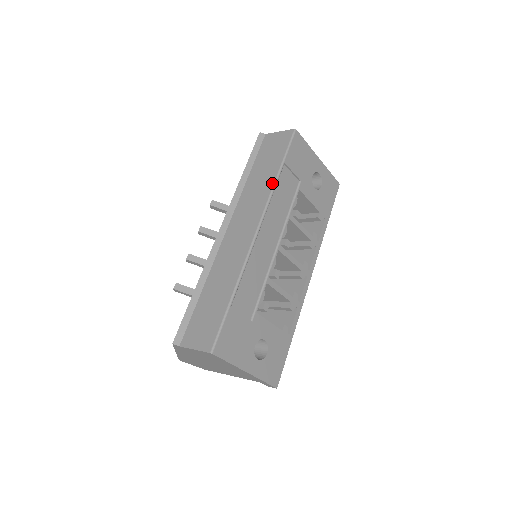
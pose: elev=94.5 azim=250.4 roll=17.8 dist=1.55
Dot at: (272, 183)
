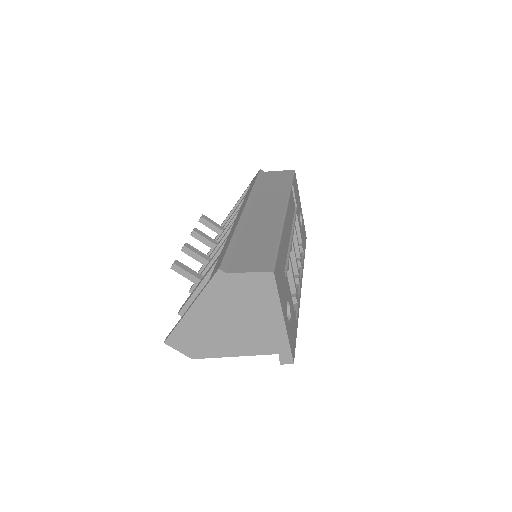
Dot at: (288, 190)
